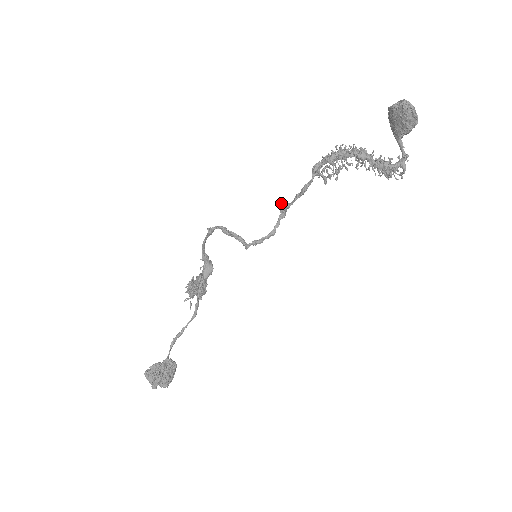
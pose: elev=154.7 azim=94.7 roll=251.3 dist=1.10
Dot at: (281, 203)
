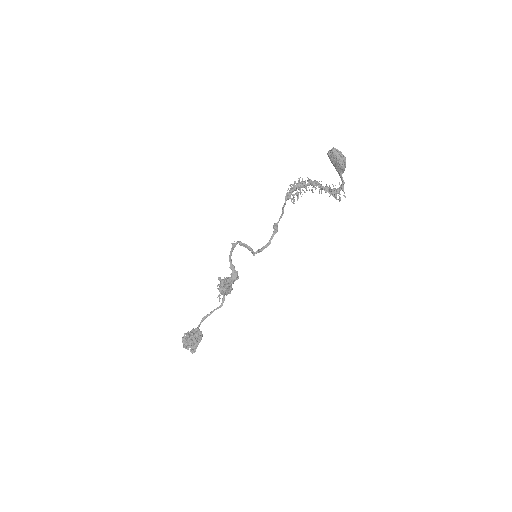
Dot at: (274, 223)
